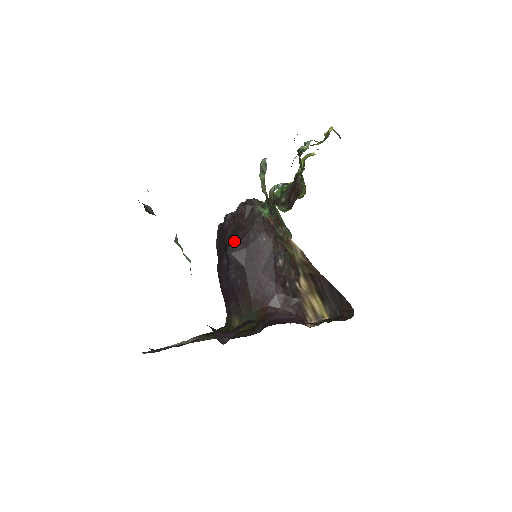
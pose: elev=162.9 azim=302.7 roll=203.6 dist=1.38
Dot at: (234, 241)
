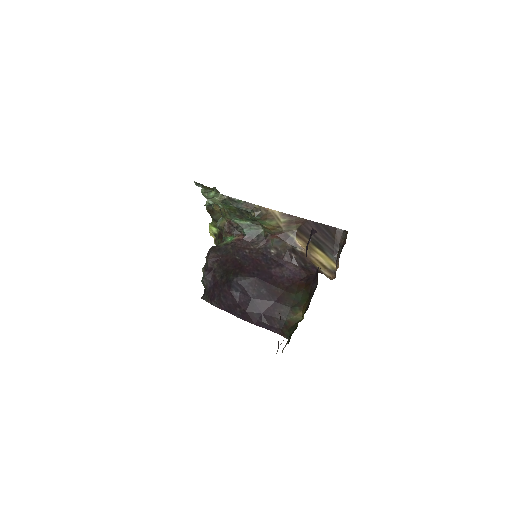
Dot at: (230, 272)
